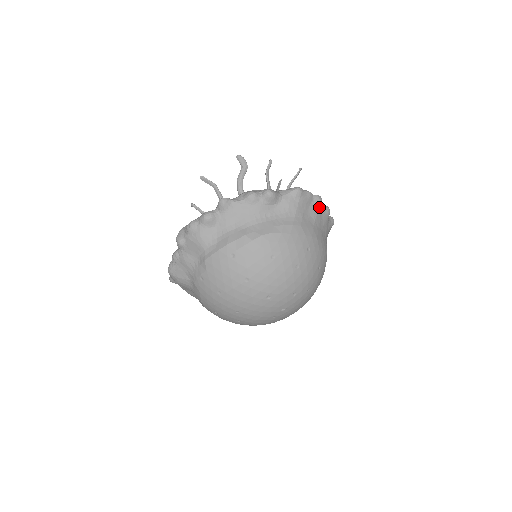
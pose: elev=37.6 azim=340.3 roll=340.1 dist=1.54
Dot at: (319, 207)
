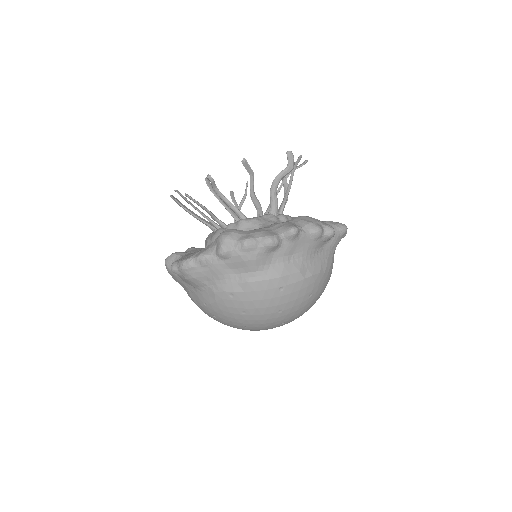
Dot at: occluded
